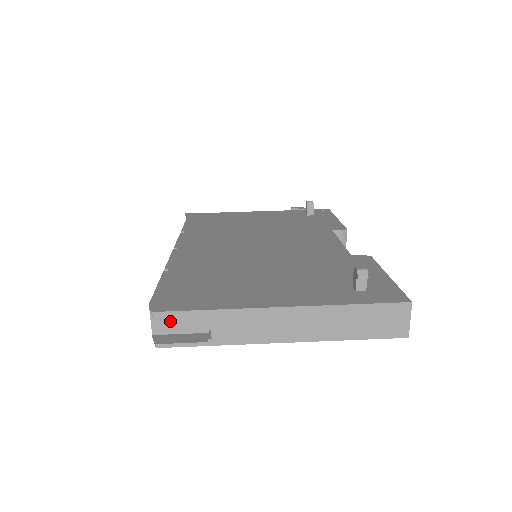
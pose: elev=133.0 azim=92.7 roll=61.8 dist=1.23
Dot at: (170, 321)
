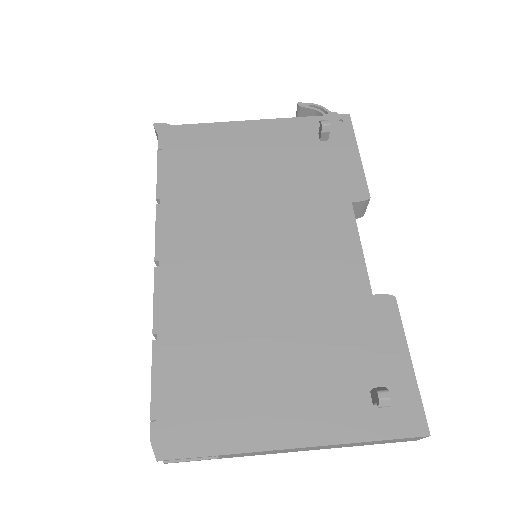
Dot at: occluded
